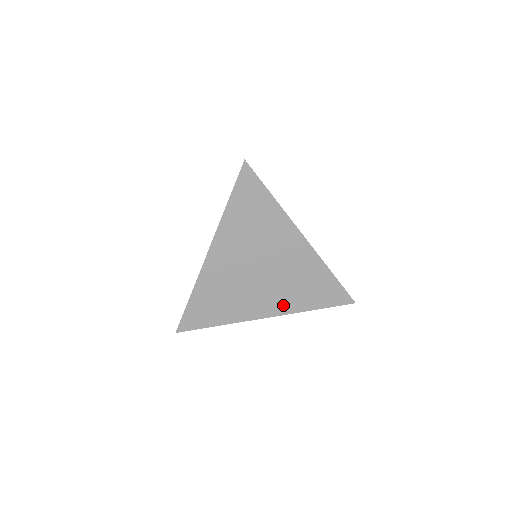
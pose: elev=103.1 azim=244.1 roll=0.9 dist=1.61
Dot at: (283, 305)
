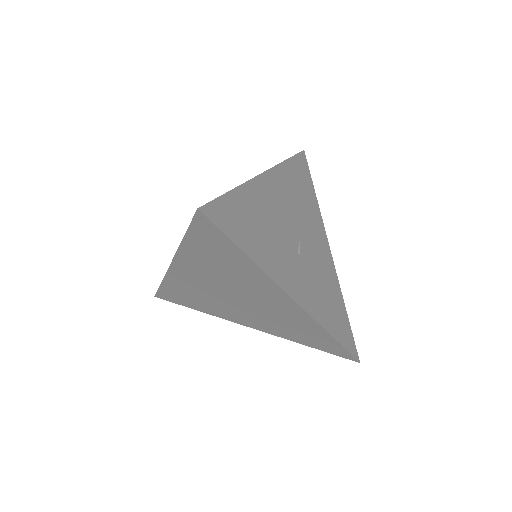
Dot at: (268, 328)
